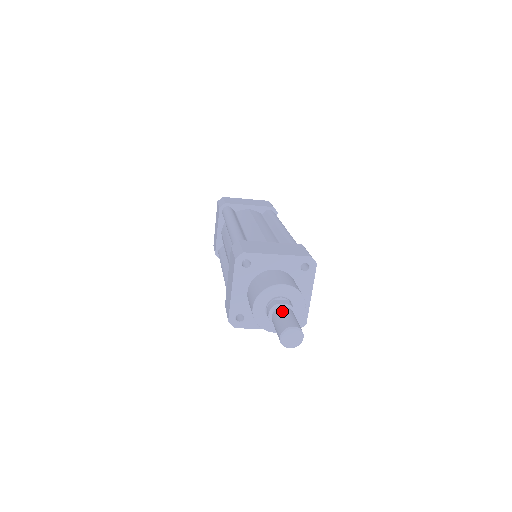
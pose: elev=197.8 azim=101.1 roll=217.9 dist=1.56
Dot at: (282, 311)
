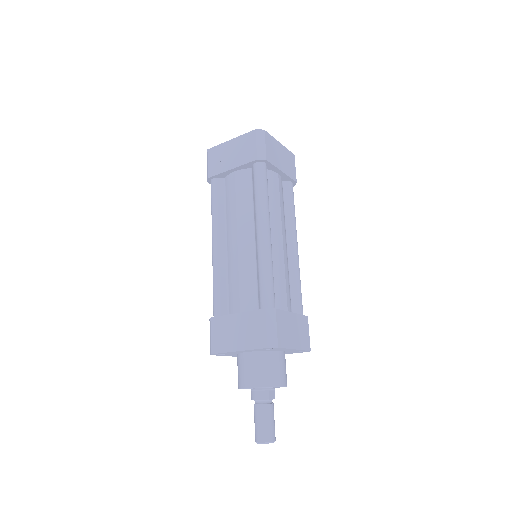
Dot at: (270, 412)
